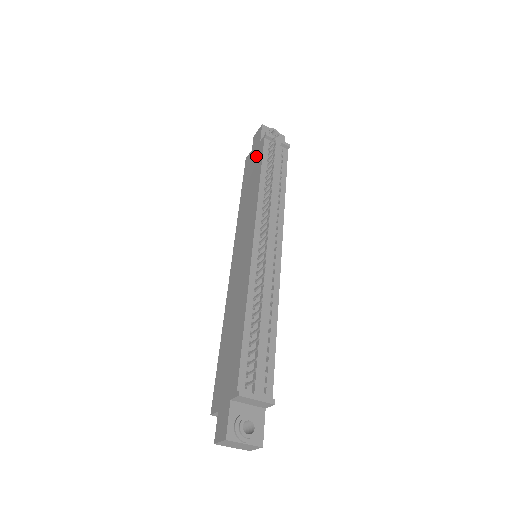
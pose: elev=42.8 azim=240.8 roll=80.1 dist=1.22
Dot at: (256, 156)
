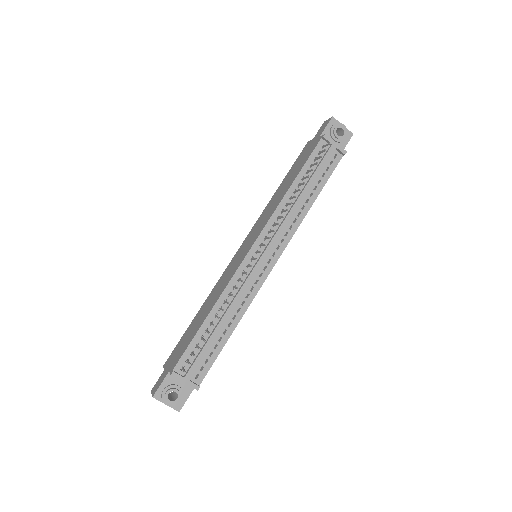
Dot at: (308, 152)
